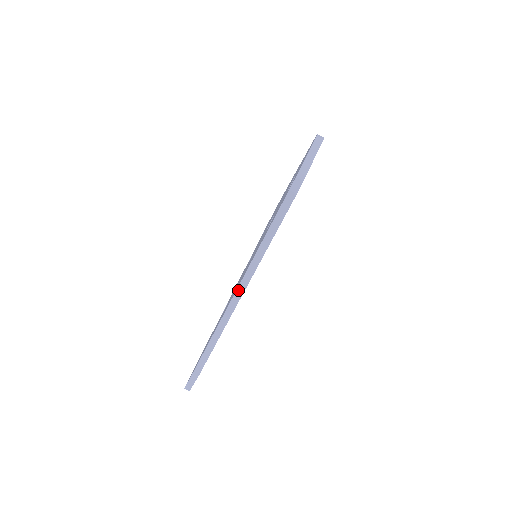
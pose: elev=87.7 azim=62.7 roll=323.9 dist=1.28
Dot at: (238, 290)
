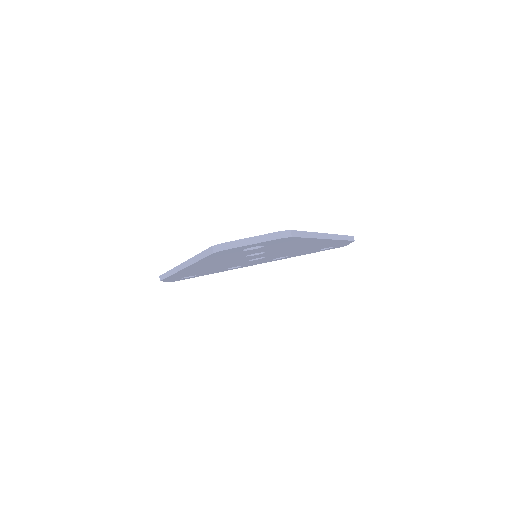
Dot at: (182, 264)
